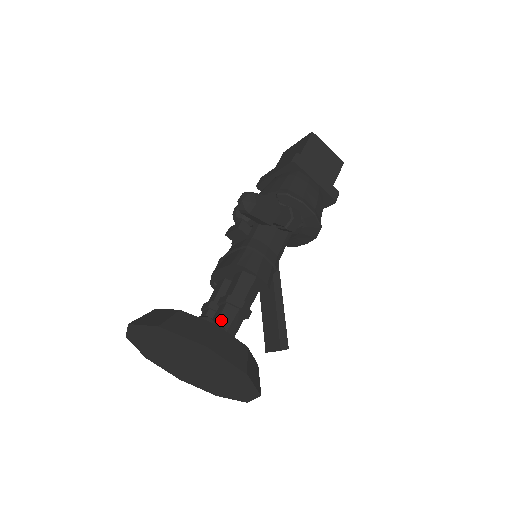
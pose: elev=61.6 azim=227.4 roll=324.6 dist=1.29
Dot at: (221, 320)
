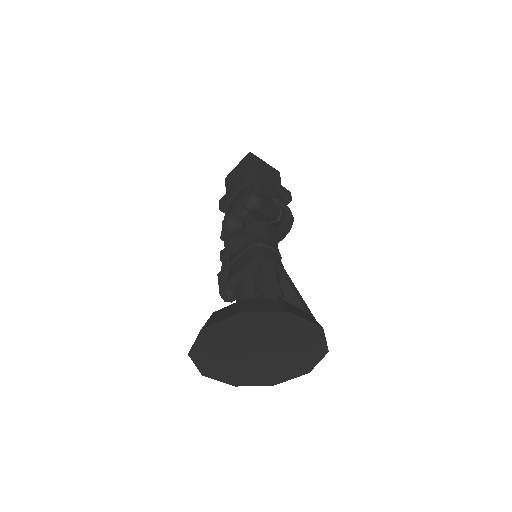
Dot at: occluded
